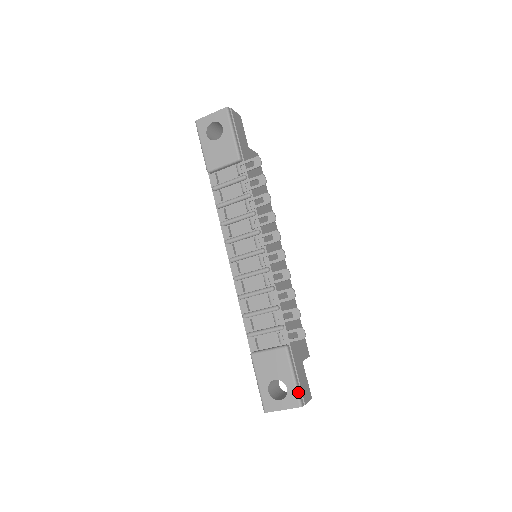
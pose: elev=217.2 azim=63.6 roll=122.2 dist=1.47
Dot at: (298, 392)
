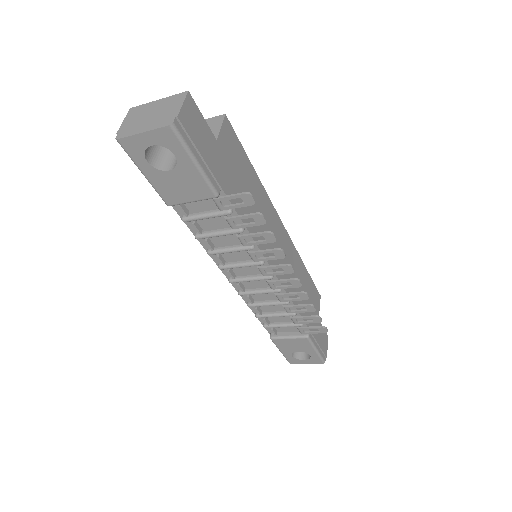
Dot at: (321, 357)
